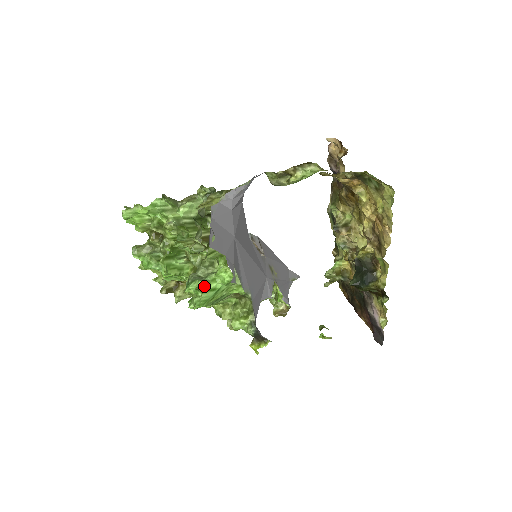
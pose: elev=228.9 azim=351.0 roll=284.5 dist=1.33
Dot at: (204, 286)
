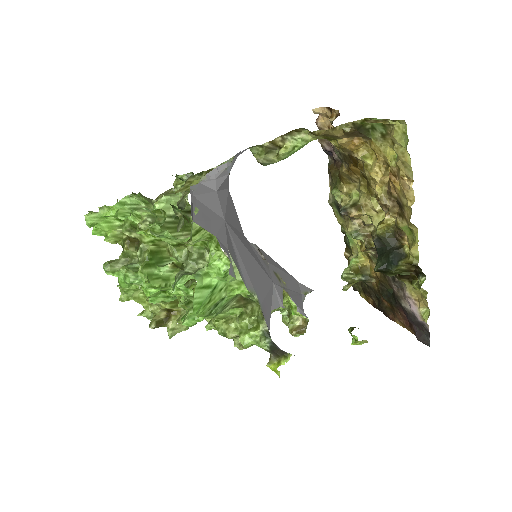
Dot at: occluded
